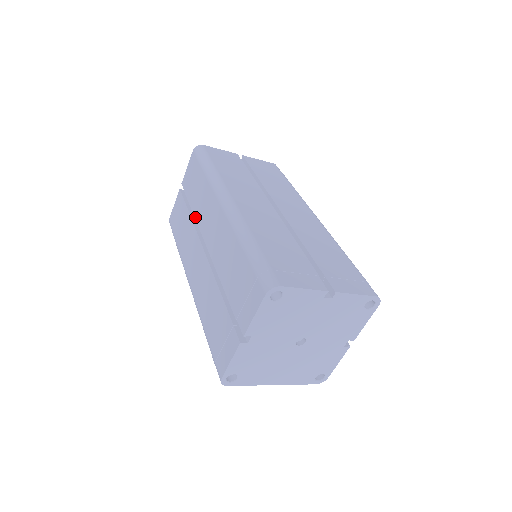
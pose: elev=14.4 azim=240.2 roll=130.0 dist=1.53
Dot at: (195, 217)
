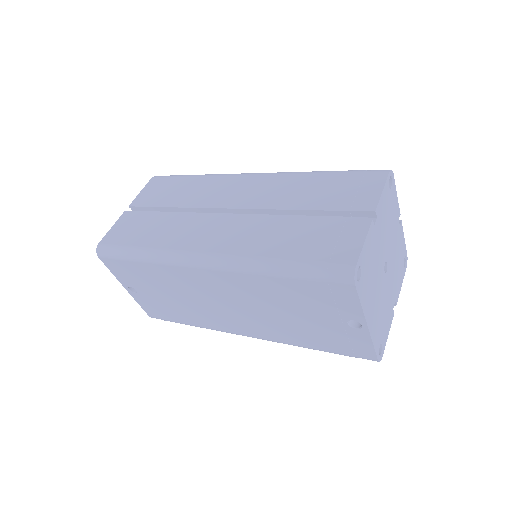
Dot at: (188, 206)
